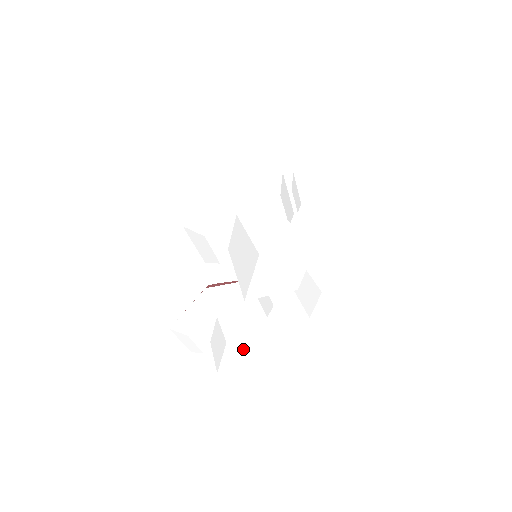
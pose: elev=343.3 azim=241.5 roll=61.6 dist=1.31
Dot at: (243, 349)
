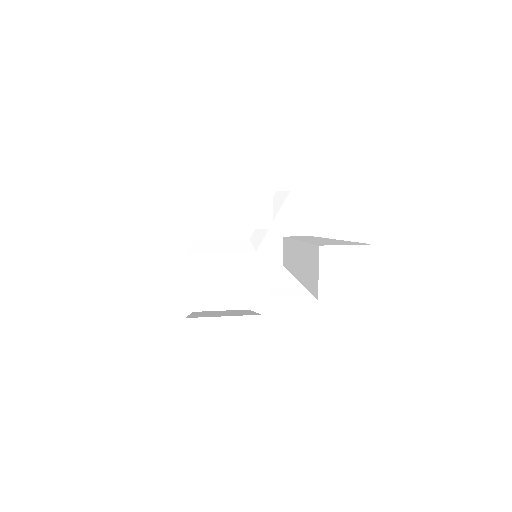
Dot at: (219, 344)
